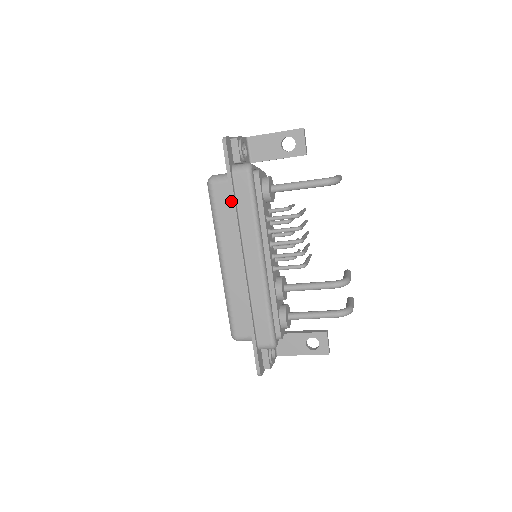
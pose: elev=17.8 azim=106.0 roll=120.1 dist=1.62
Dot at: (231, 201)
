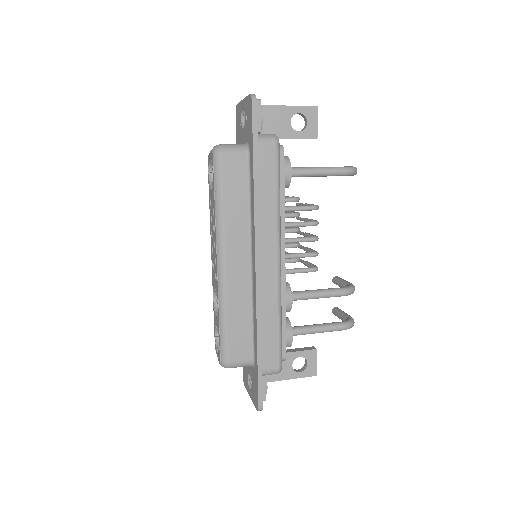
Dot at: (253, 179)
